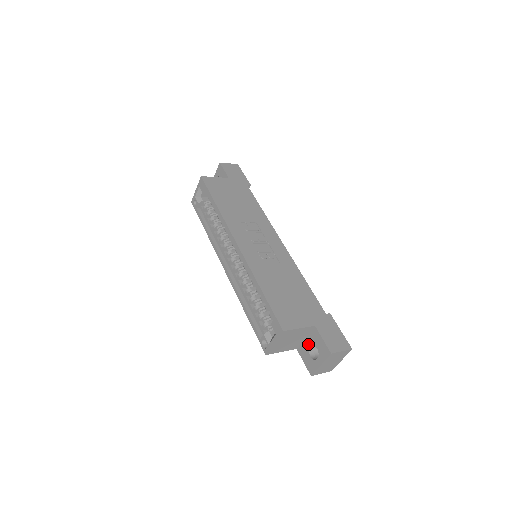
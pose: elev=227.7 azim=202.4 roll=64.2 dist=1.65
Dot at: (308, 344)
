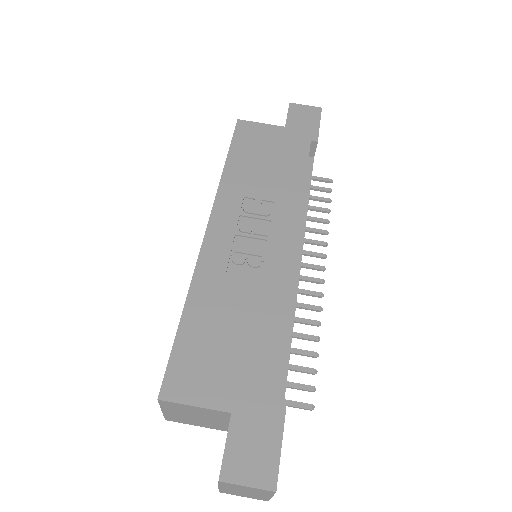
Dot at: occluded
